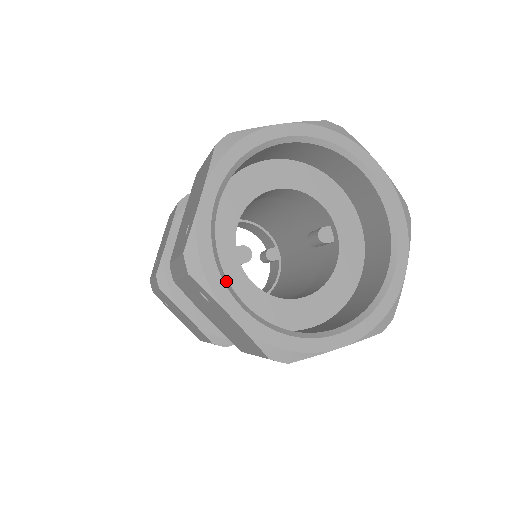
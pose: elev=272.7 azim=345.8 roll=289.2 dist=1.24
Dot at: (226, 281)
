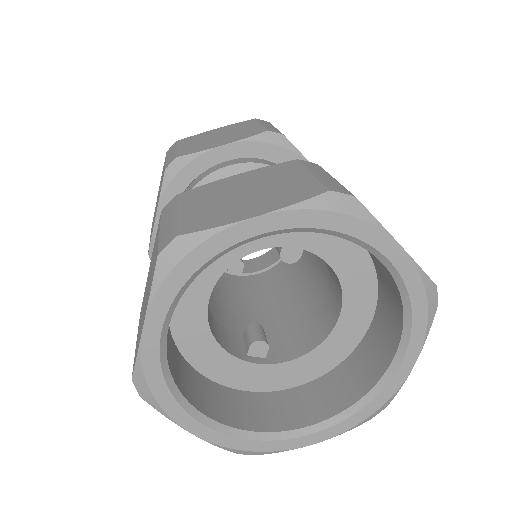
Dot at: (283, 435)
